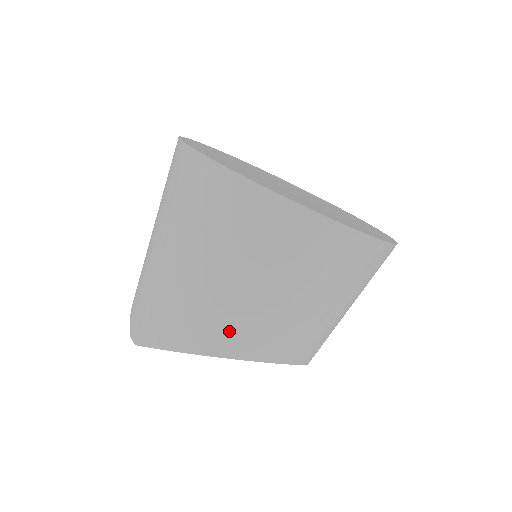
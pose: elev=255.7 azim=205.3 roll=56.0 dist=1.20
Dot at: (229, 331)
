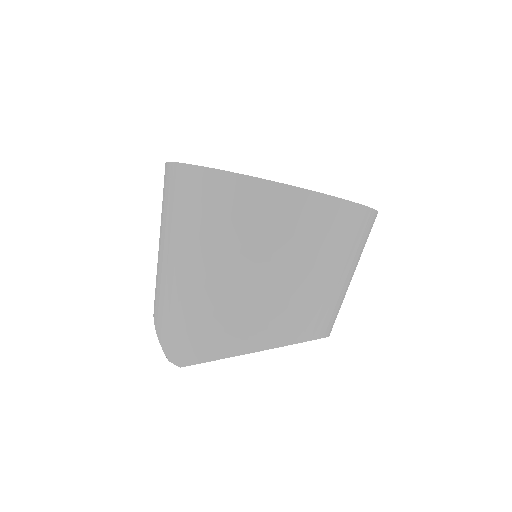
Dot at: (277, 322)
